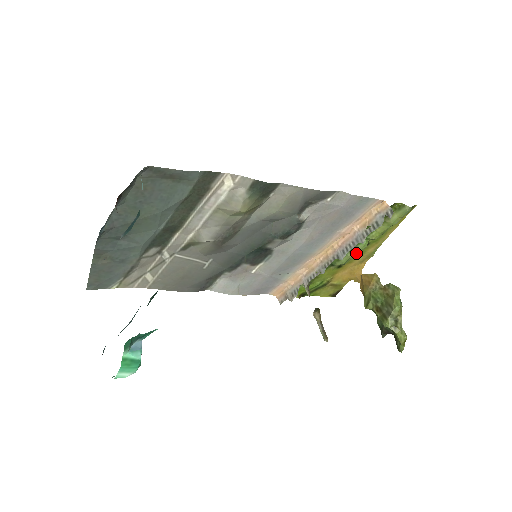
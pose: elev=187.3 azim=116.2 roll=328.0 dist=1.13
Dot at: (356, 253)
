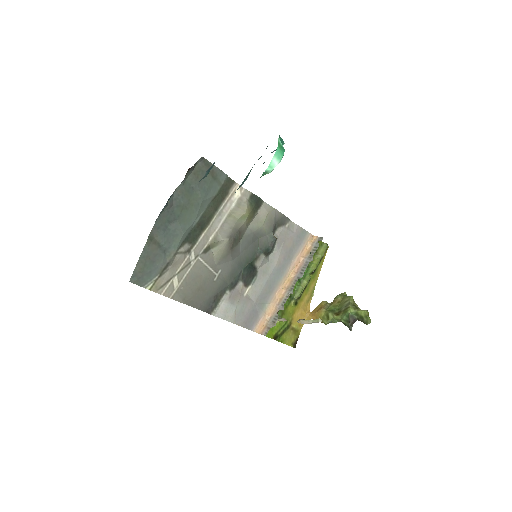
Dot at: (306, 282)
